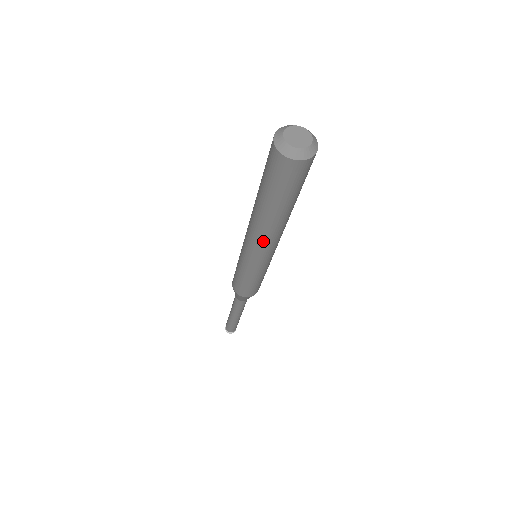
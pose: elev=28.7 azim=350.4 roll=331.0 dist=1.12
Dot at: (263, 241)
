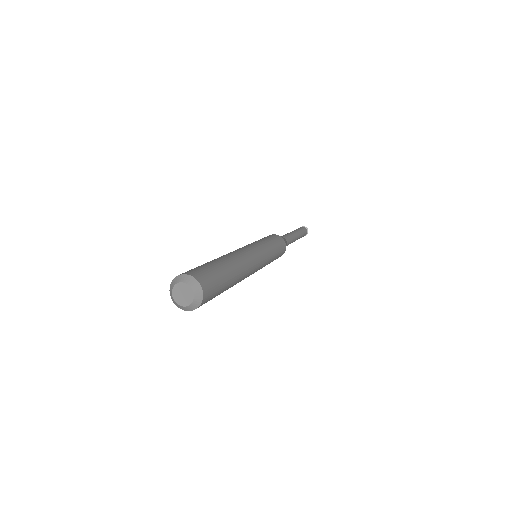
Dot at: occluded
